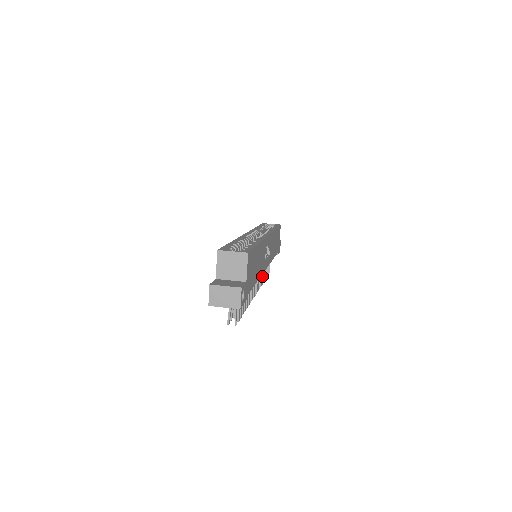
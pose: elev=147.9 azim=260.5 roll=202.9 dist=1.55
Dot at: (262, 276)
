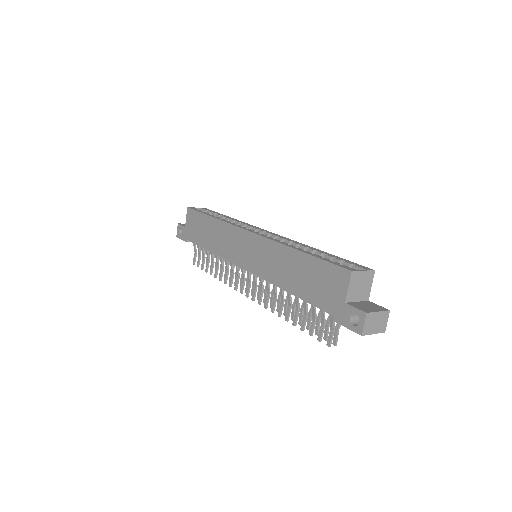
Dot at: occluded
